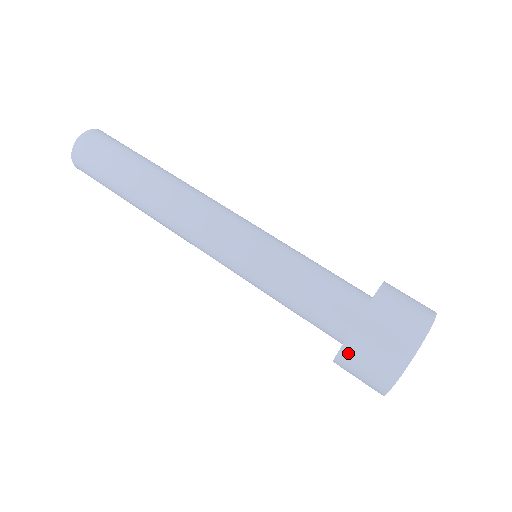
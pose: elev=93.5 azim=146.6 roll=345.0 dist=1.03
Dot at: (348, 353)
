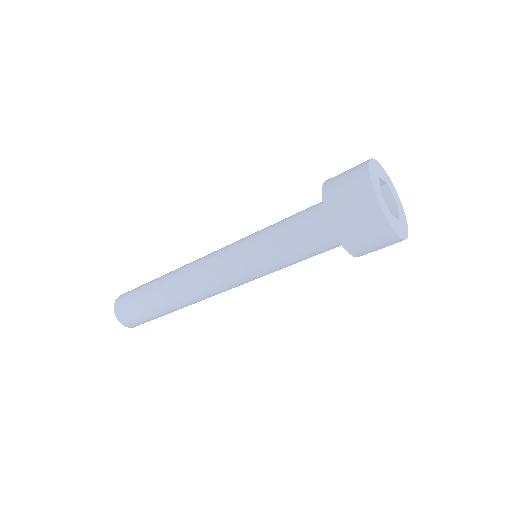
Dot at: (334, 216)
